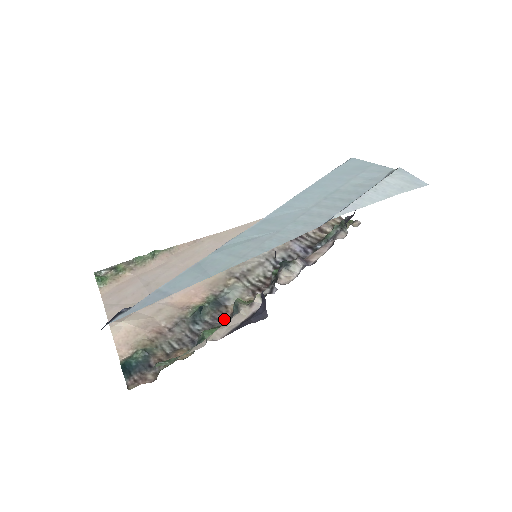
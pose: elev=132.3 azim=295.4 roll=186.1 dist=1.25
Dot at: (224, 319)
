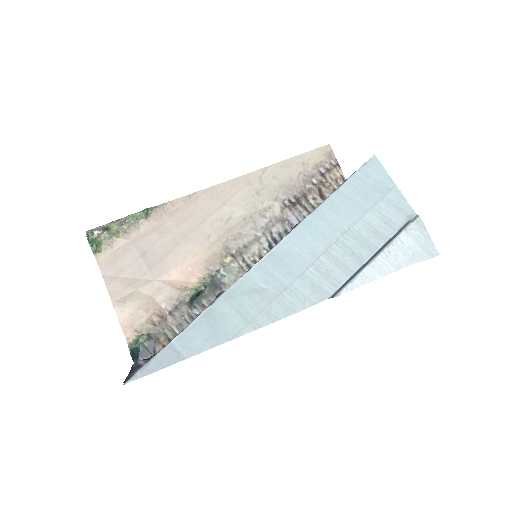
Dot at: occluded
